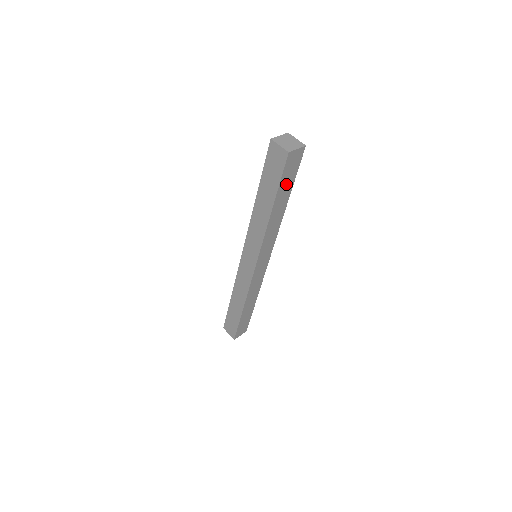
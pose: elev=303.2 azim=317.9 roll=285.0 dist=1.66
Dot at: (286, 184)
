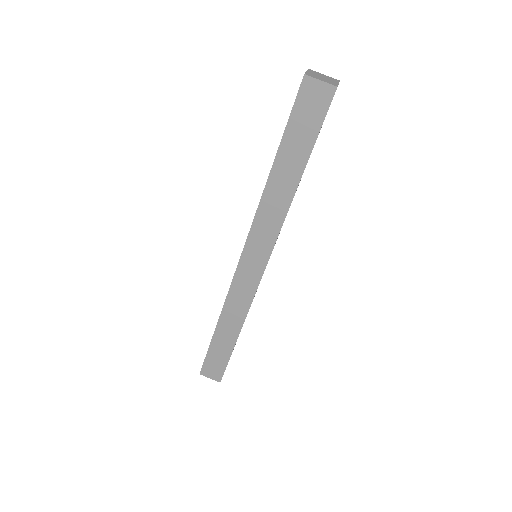
Dot at: (299, 137)
